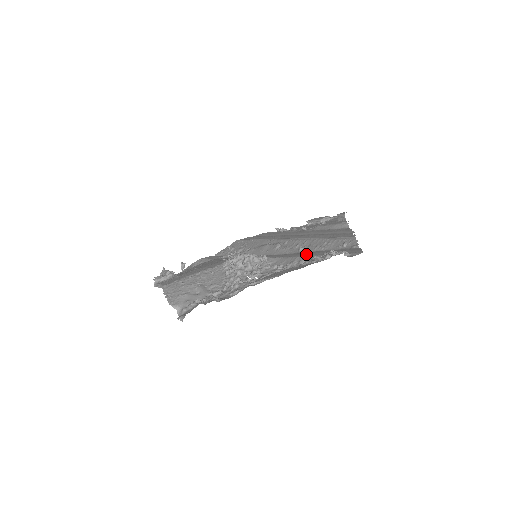
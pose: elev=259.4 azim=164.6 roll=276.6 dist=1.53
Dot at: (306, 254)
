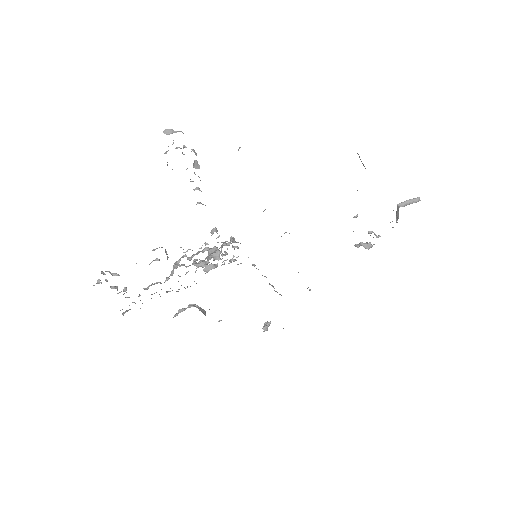
Dot at: occluded
